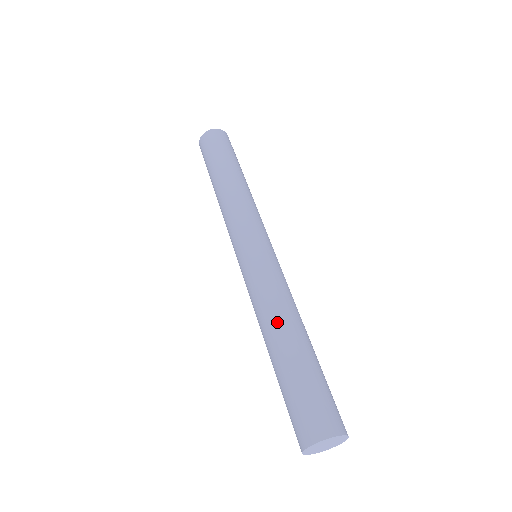
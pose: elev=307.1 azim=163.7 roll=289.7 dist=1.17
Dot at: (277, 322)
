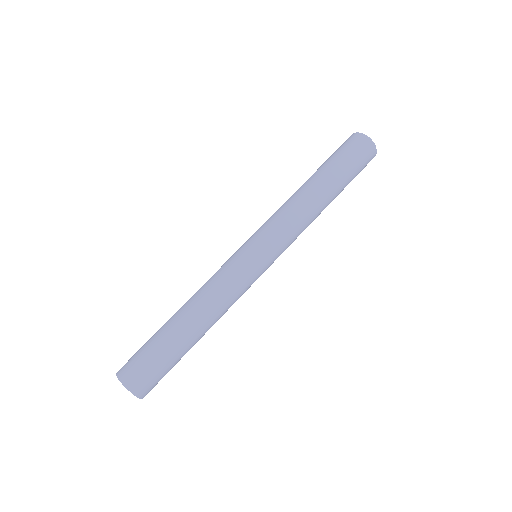
Dot at: (196, 308)
